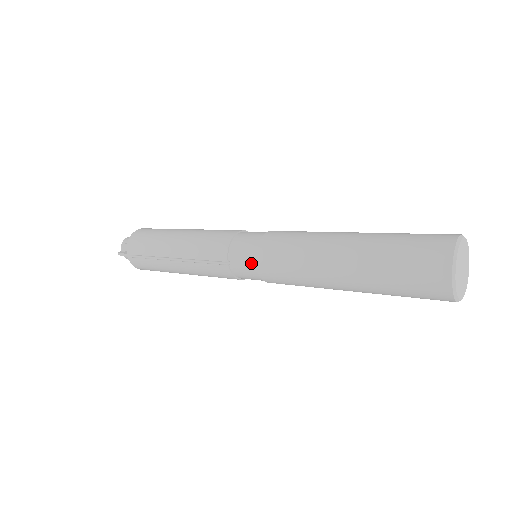
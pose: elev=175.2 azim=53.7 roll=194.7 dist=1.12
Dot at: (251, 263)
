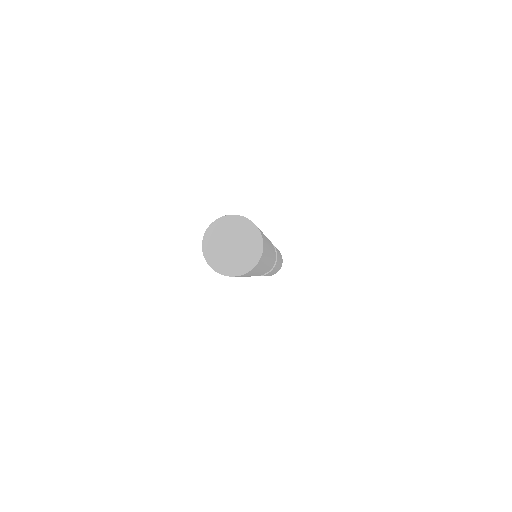
Dot at: occluded
